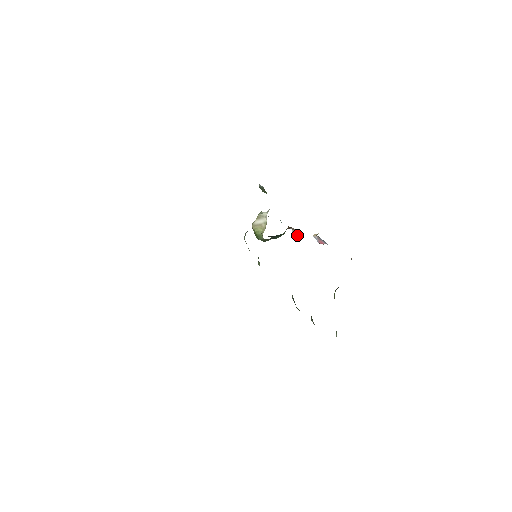
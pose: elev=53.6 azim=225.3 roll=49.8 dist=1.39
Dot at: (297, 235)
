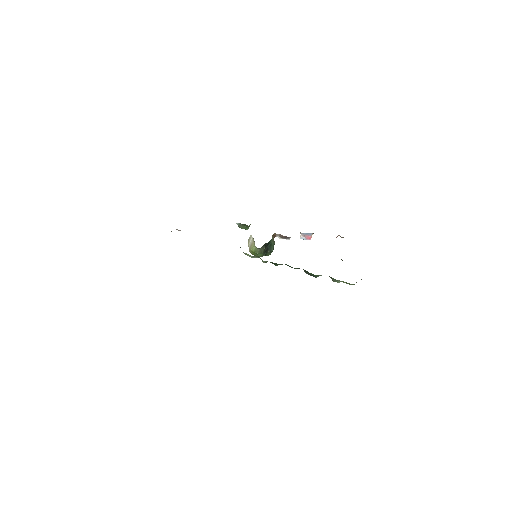
Dot at: (282, 236)
